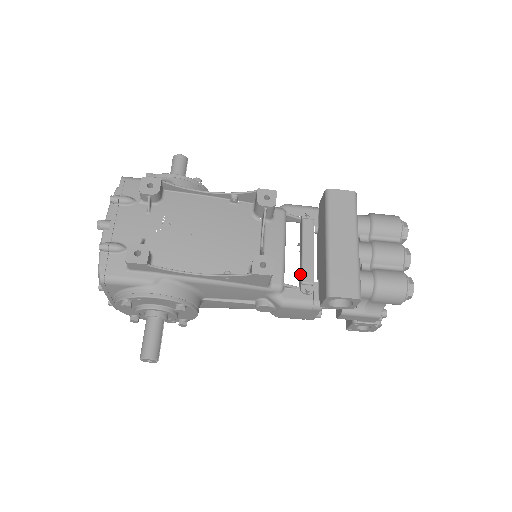
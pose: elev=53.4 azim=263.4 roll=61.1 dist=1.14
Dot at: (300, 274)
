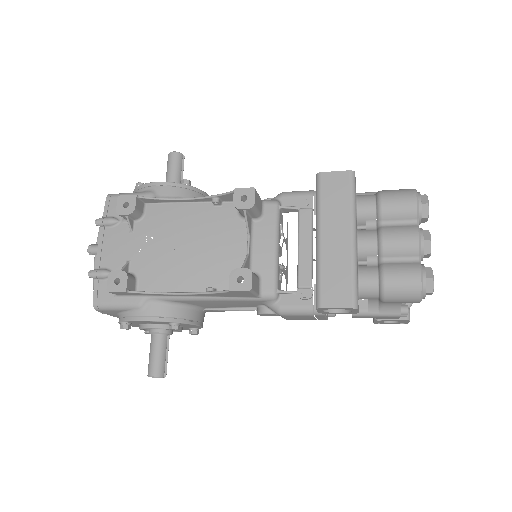
Dot at: (297, 276)
